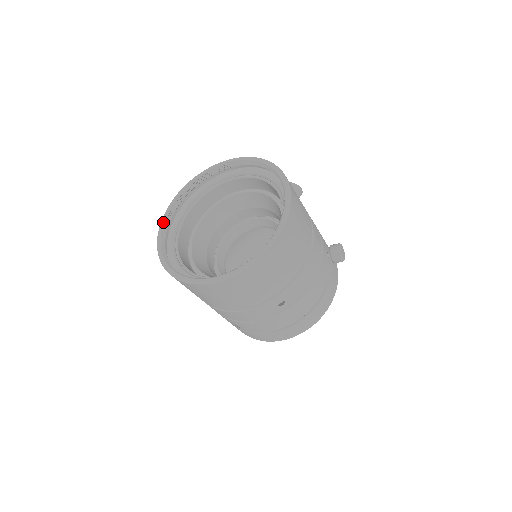
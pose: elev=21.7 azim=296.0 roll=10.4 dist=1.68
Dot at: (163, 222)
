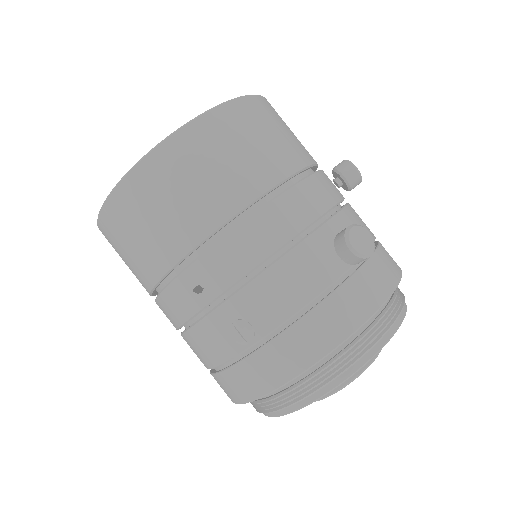
Dot at: occluded
